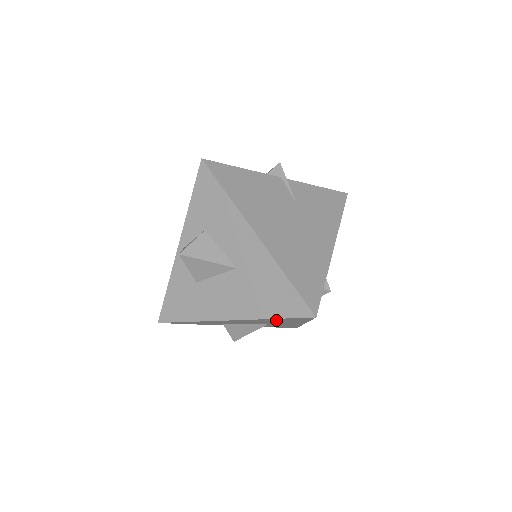
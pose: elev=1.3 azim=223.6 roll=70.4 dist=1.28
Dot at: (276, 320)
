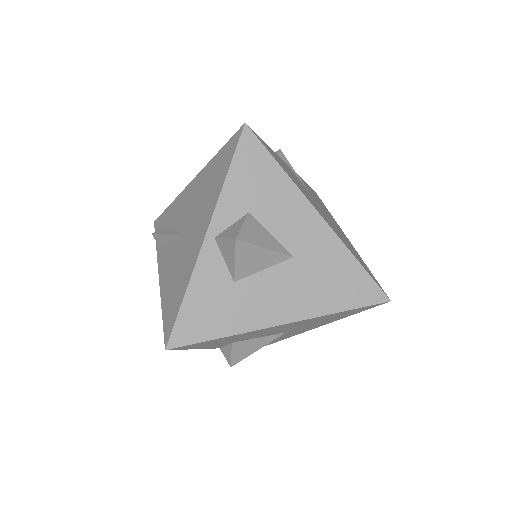
Dot at: (327, 317)
